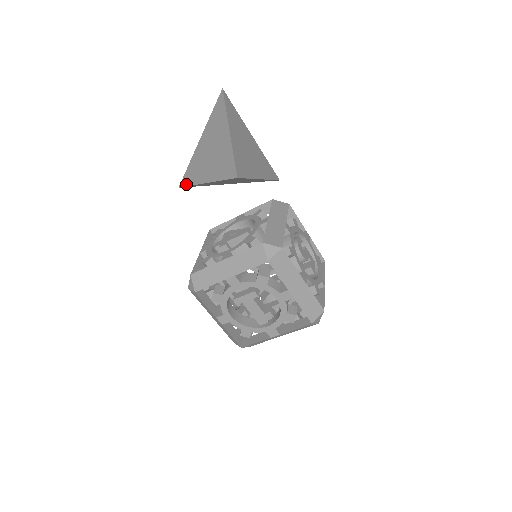
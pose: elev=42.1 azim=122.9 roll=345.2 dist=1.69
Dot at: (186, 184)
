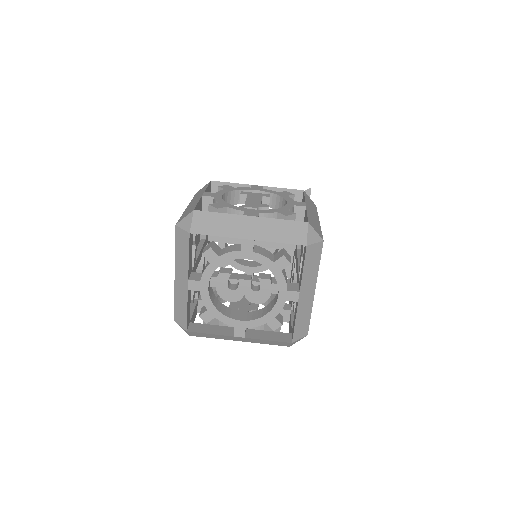
Dot at: occluded
